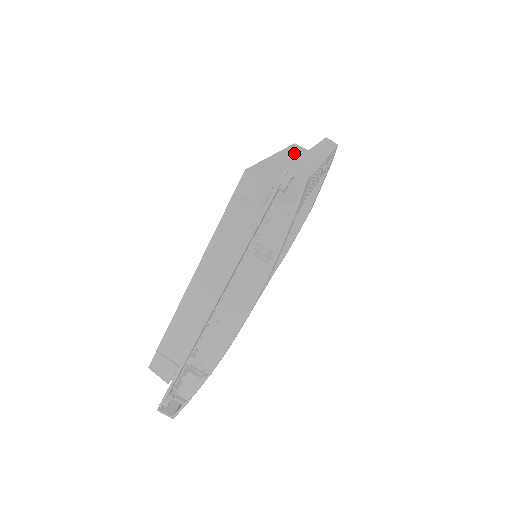
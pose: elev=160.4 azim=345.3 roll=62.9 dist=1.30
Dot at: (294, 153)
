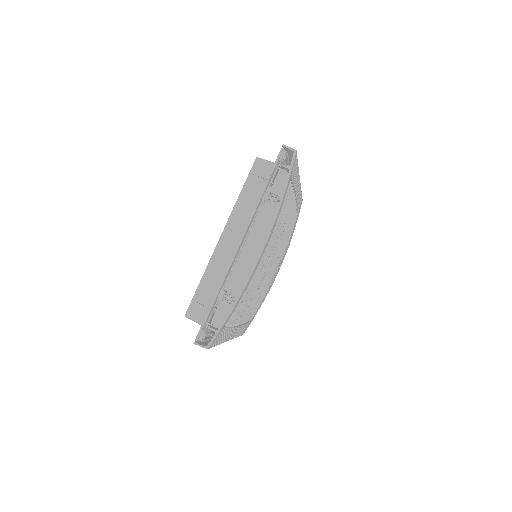
Dot at: occluded
